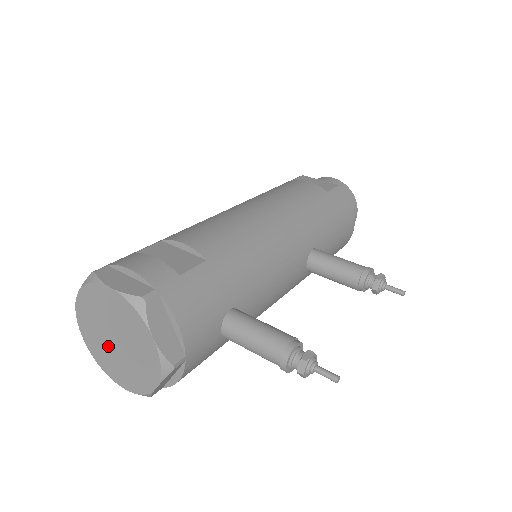
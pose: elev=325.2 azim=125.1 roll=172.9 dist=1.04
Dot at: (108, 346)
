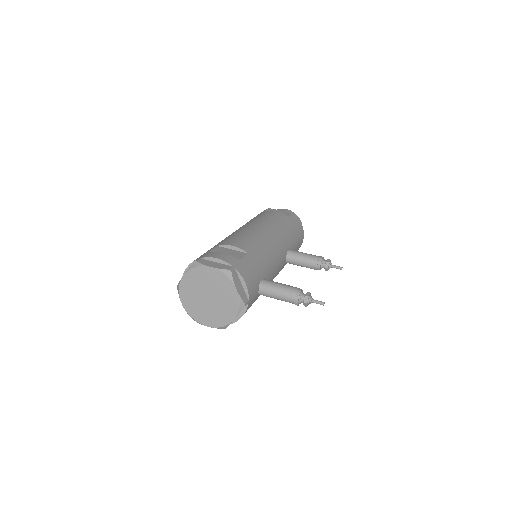
Dot at: (202, 303)
